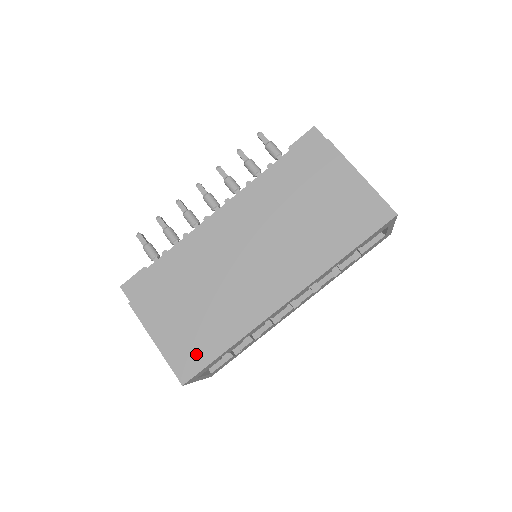
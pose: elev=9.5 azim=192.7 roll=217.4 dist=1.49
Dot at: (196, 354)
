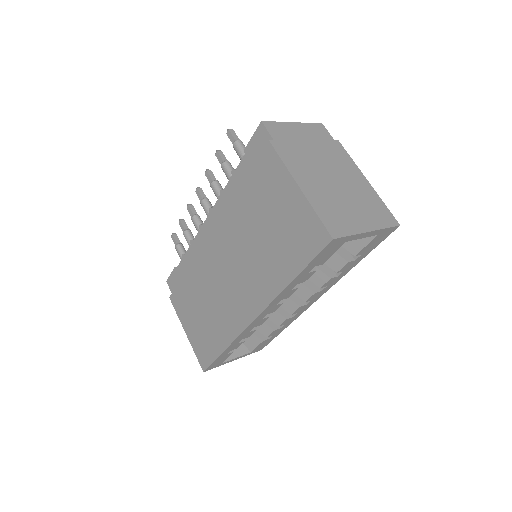
Dot at: (207, 350)
